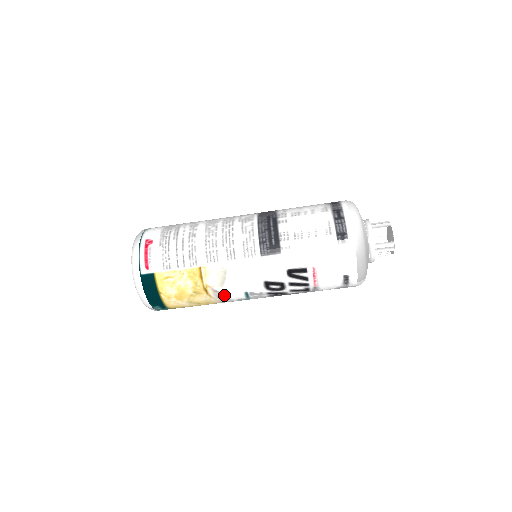
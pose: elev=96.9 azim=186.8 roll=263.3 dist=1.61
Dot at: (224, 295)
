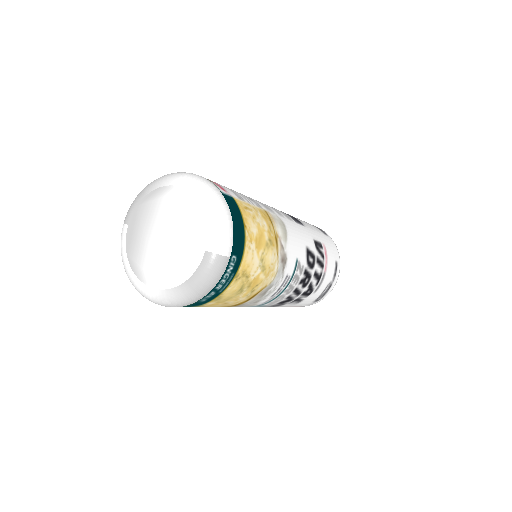
Dot at: (285, 258)
